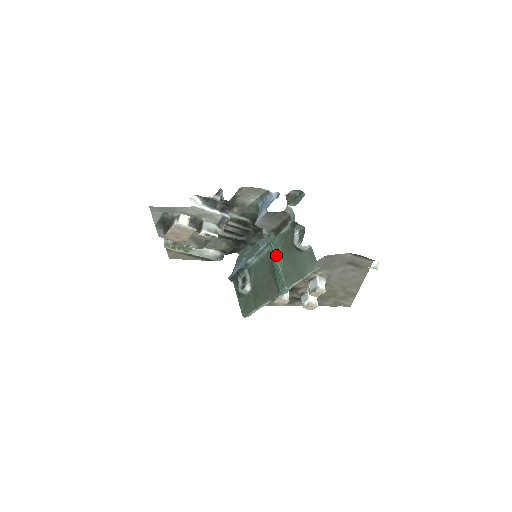
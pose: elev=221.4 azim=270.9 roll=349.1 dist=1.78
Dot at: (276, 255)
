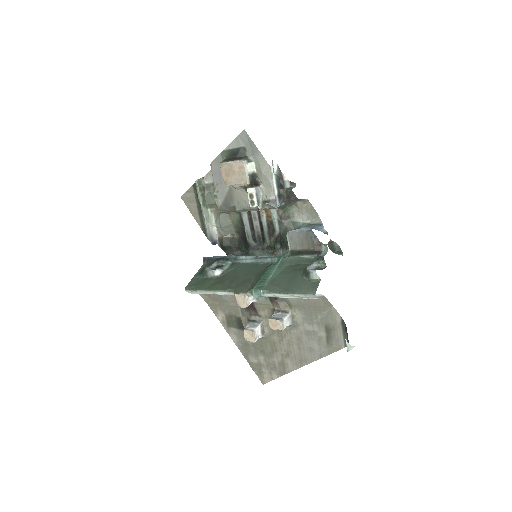
Dot at: (277, 266)
